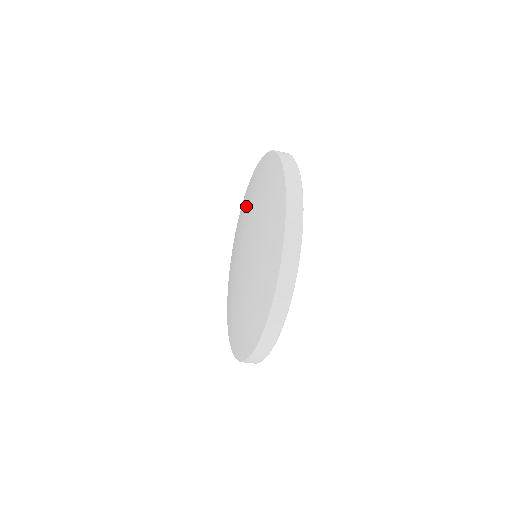
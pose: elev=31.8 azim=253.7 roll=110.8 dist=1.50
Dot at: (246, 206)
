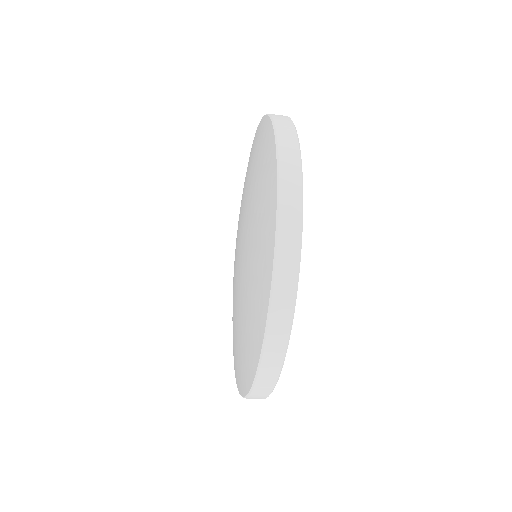
Dot at: (252, 177)
